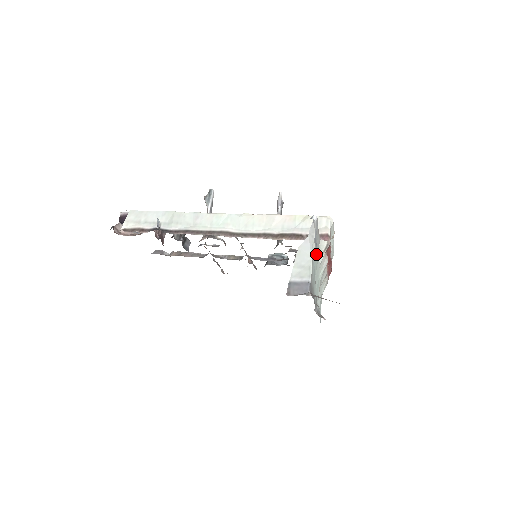
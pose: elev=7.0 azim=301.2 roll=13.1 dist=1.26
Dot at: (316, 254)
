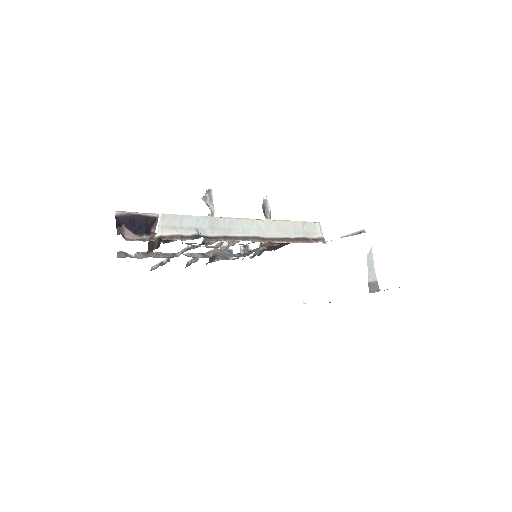
Dot at: occluded
